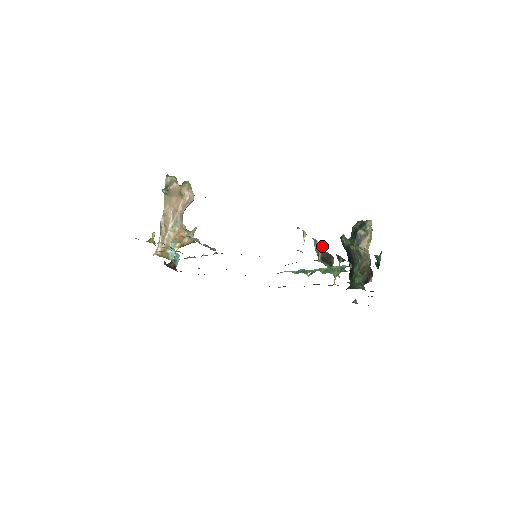
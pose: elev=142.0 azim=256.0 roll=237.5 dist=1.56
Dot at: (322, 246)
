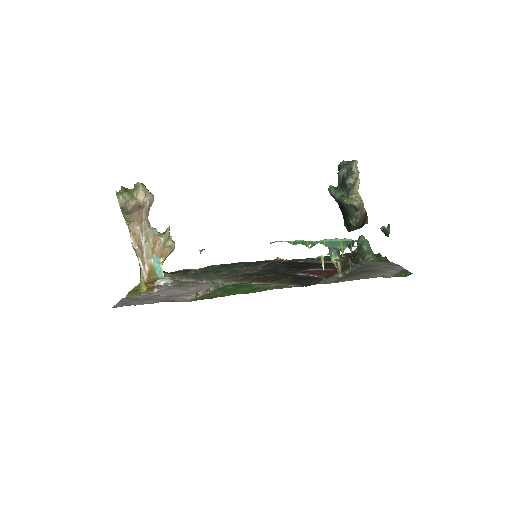
Dot at: (336, 253)
